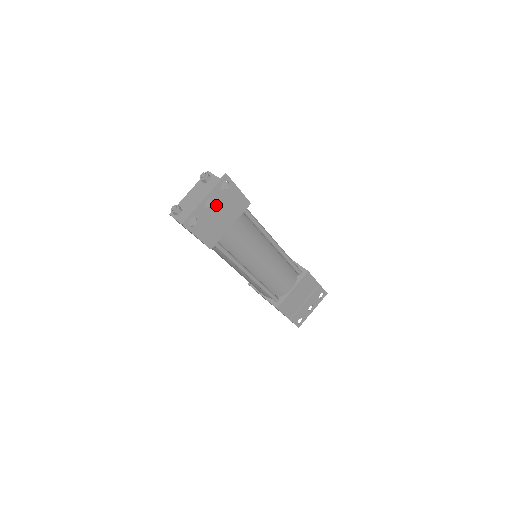
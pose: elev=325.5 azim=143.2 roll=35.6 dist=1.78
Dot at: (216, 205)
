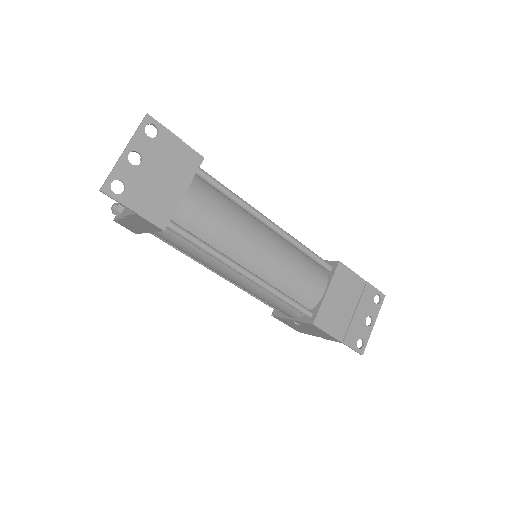
Dot at: (147, 160)
